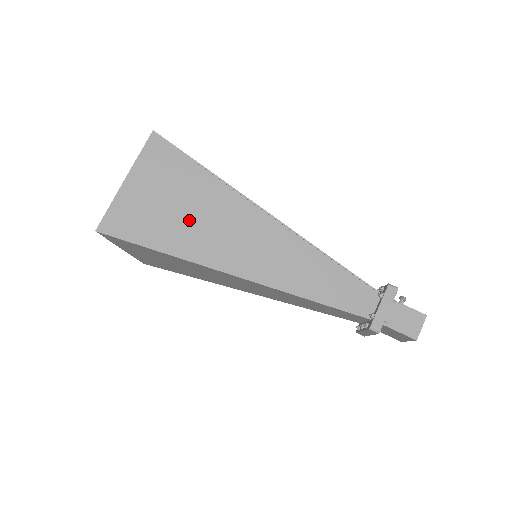
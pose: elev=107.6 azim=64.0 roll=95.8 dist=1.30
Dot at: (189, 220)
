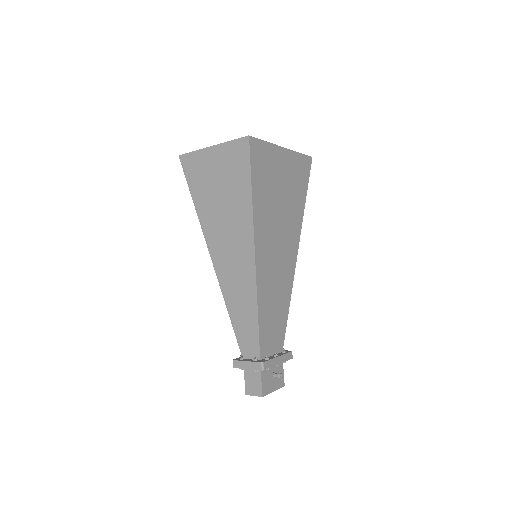
Dot at: (218, 205)
